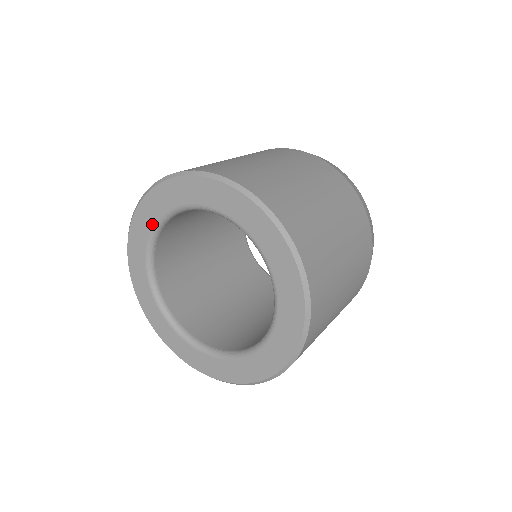
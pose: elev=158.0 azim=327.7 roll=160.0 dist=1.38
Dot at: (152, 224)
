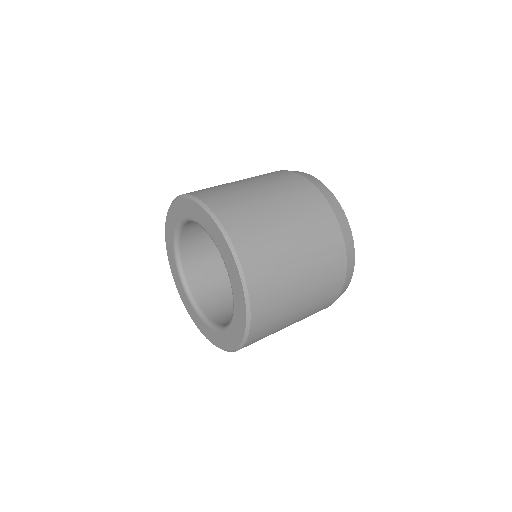
Dot at: (175, 263)
